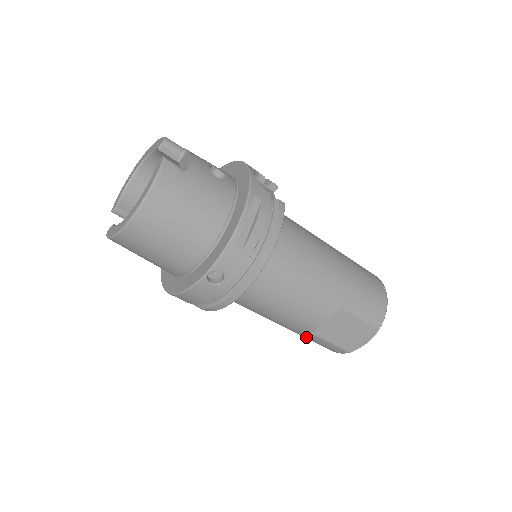
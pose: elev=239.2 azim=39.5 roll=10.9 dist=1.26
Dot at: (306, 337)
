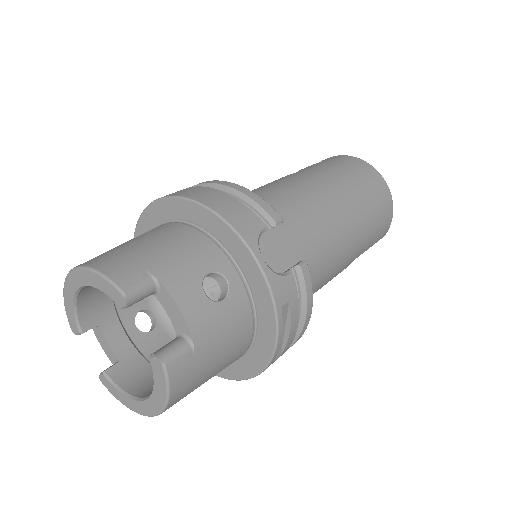
Dot at: occluded
